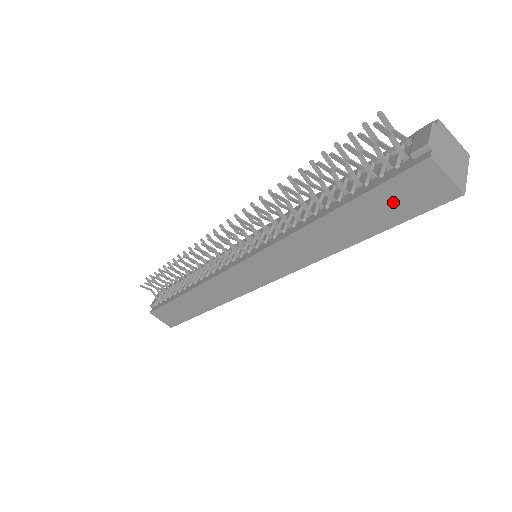
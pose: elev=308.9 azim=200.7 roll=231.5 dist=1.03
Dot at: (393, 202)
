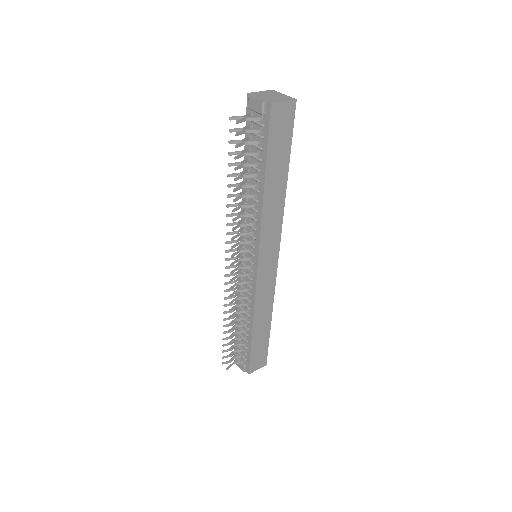
Dot at: (280, 139)
